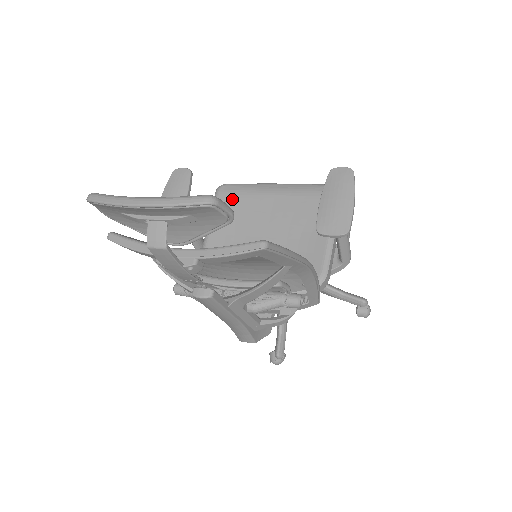
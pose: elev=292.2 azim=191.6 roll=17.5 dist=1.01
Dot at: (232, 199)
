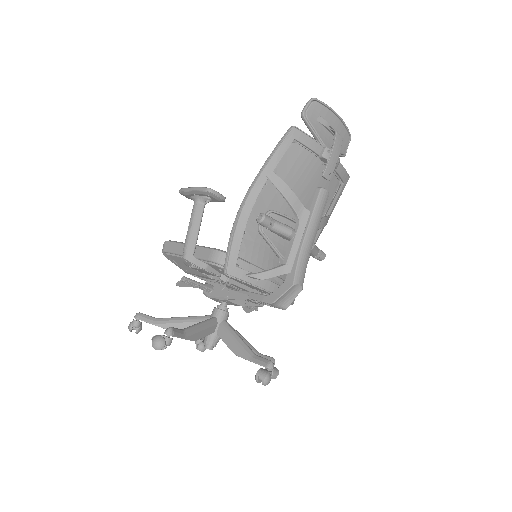
Dot at: occluded
